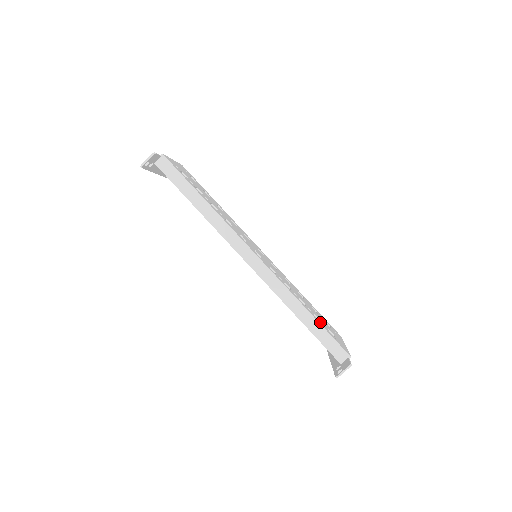
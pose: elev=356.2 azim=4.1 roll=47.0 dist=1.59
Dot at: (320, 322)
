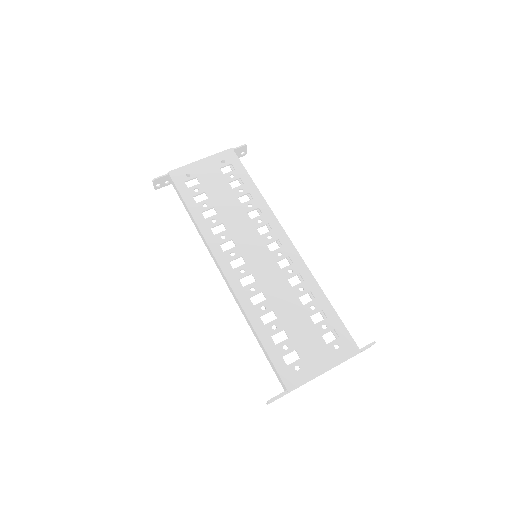
Dot at: (274, 344)
